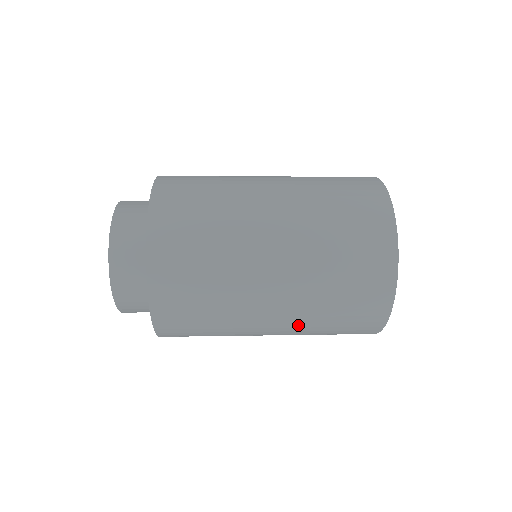
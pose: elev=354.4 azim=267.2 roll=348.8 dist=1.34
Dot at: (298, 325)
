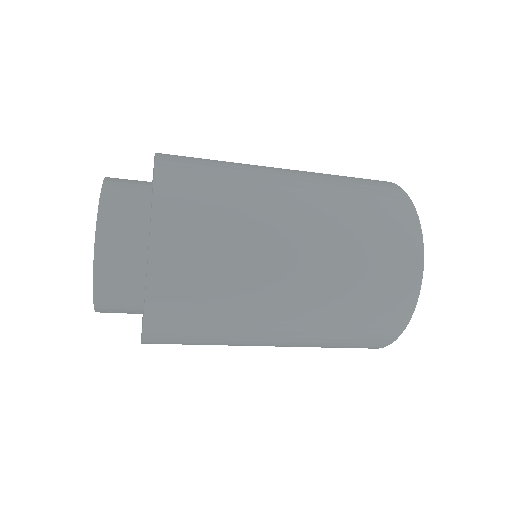
Dot at: (312, 329)
